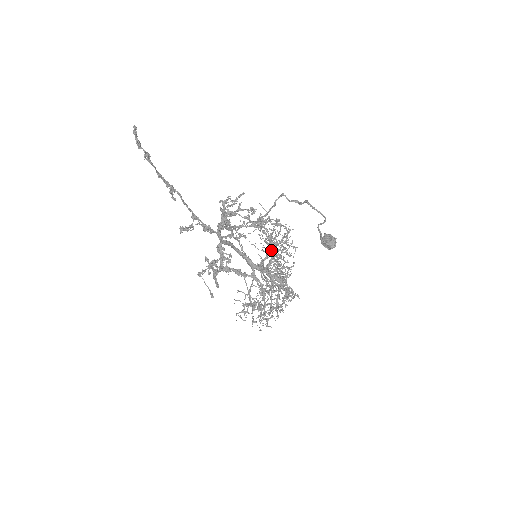
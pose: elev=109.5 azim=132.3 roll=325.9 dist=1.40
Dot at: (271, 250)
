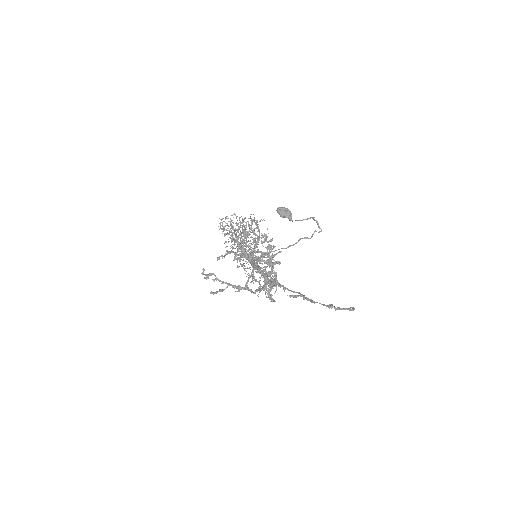
Dot at: occluded
